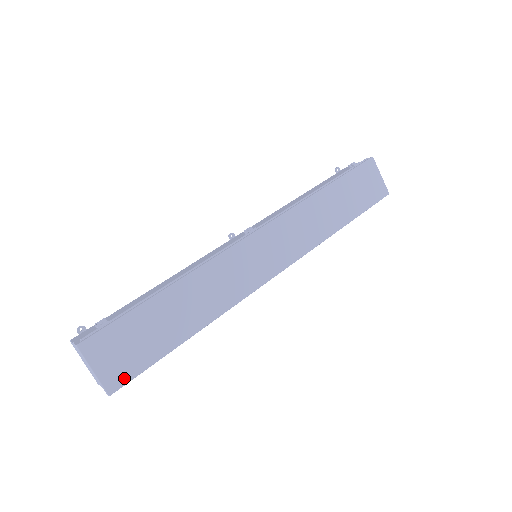
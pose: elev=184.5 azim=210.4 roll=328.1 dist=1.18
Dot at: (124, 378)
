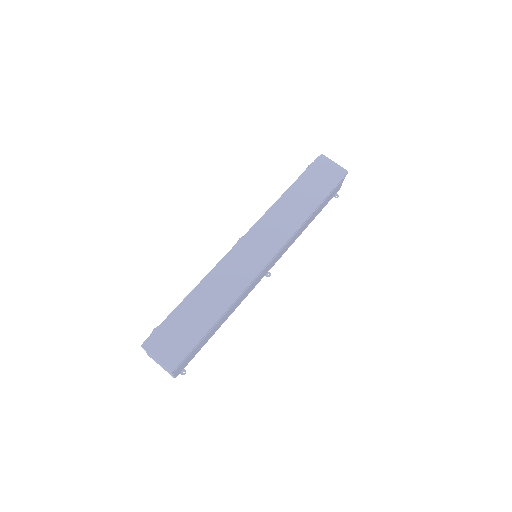
Dot at: (178, 358)
